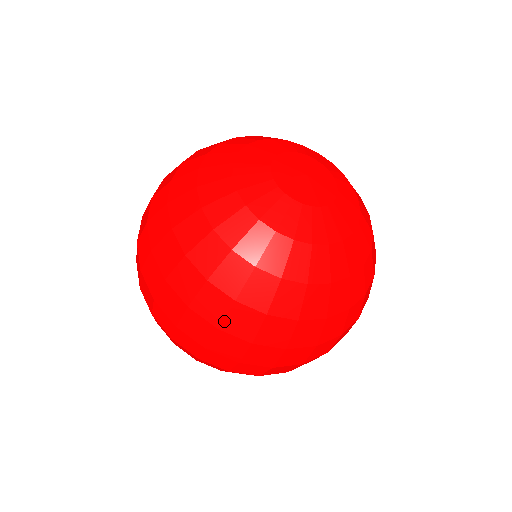
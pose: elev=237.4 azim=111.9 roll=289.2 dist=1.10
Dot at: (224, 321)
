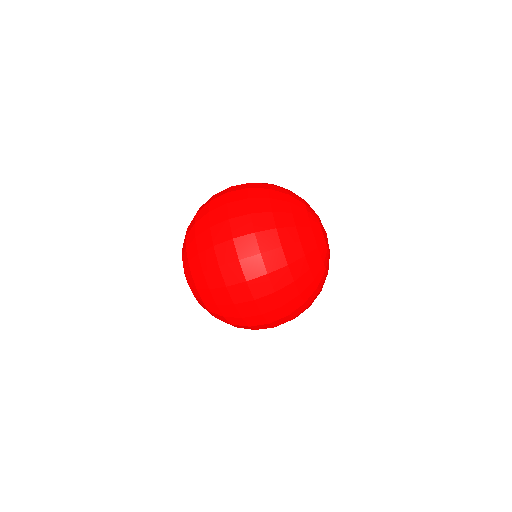
Dot at: (261, 232)
